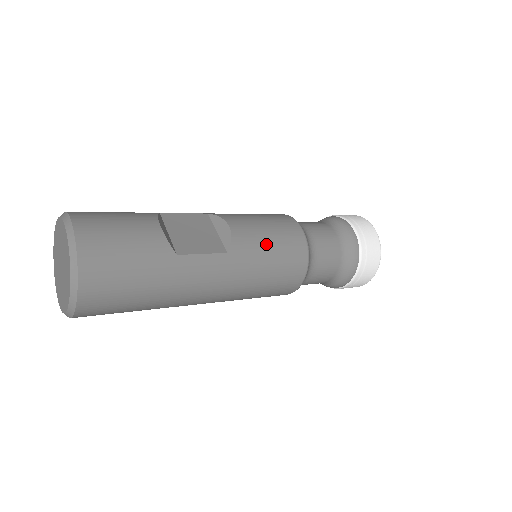
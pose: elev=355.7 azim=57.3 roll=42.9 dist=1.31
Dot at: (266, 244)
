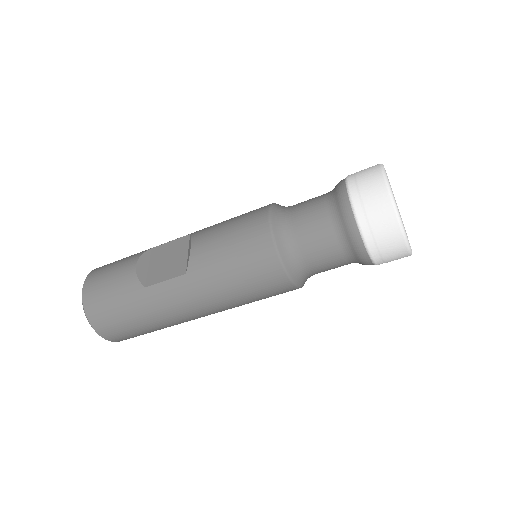
Dot at: (223, 253)
